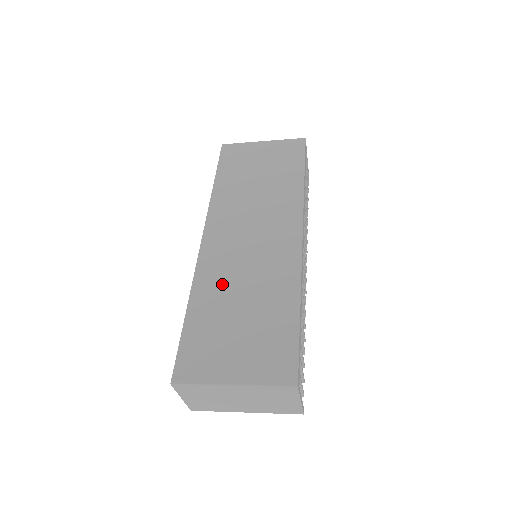
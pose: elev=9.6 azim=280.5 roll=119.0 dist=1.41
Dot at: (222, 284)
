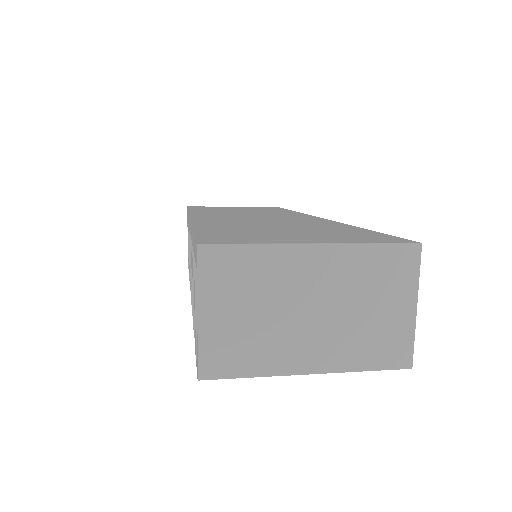
Dot at: (238, 223)
